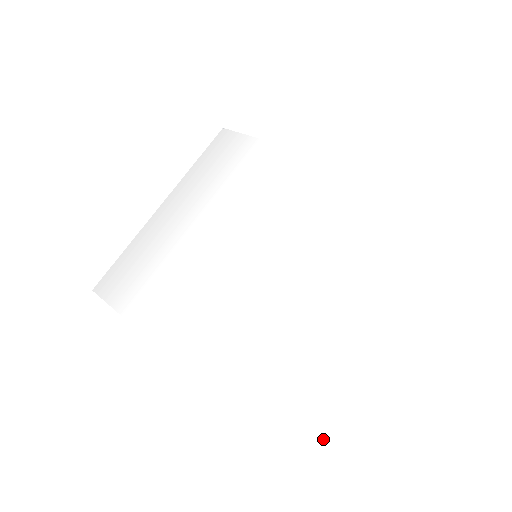
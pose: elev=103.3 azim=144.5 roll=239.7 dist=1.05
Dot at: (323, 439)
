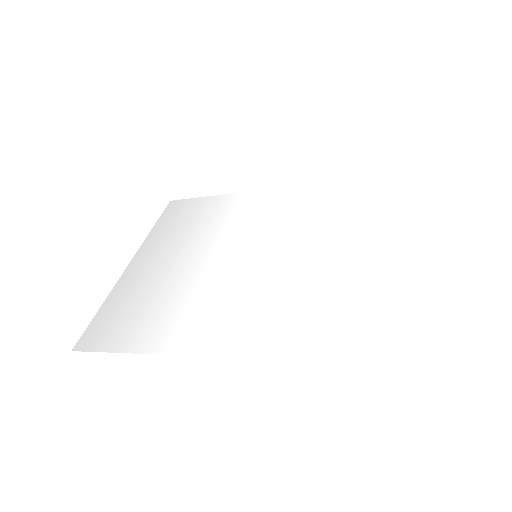
Dot at: (406, 332)
